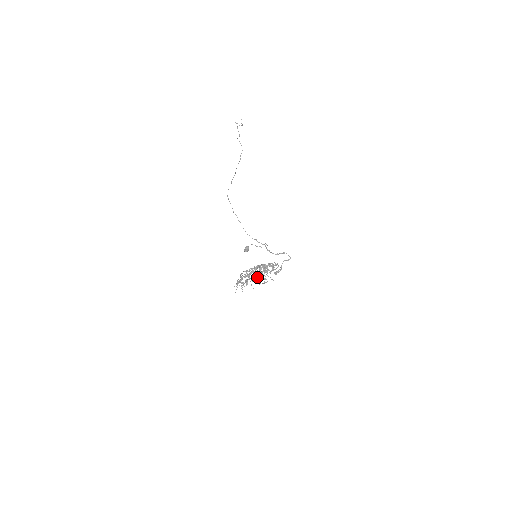
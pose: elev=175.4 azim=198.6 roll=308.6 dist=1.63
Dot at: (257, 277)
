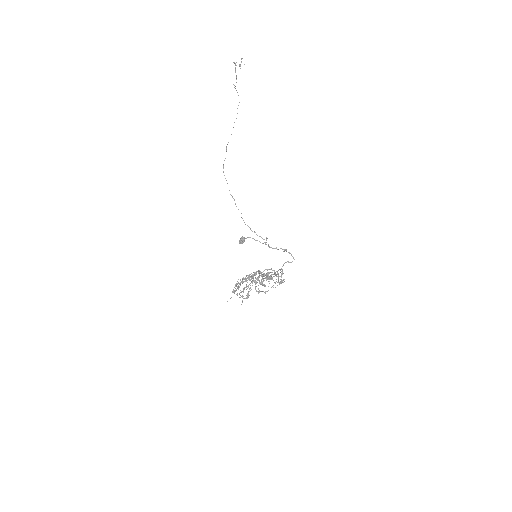
Dot at: occluded
